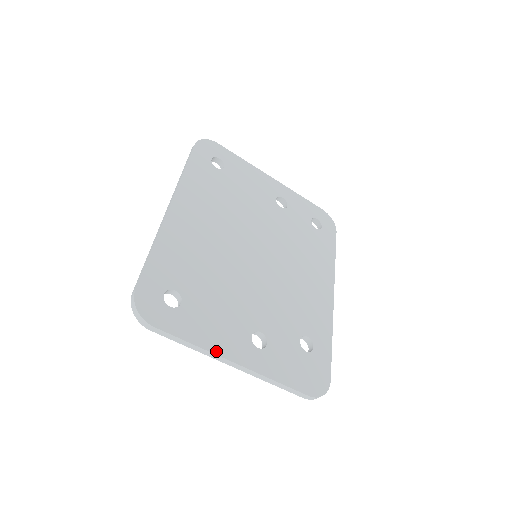
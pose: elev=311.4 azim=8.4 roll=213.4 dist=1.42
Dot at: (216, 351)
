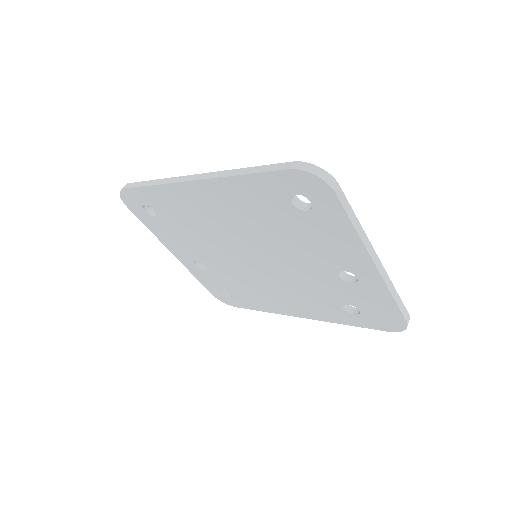
Dot at: (365, 240)
